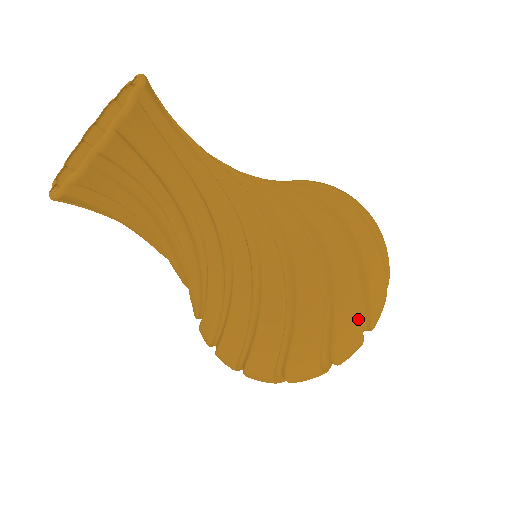
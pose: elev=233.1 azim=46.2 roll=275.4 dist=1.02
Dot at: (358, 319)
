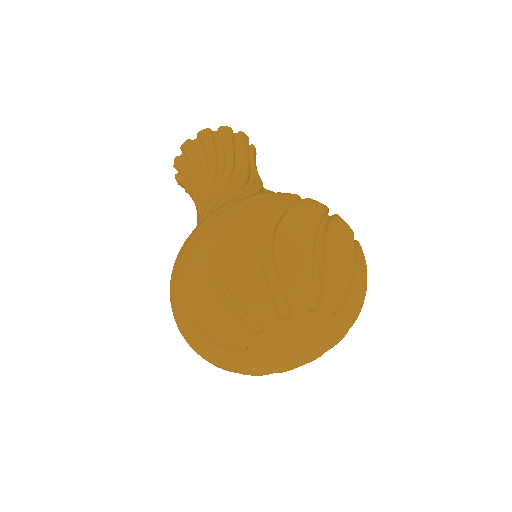
Dot at: (314, 219)
